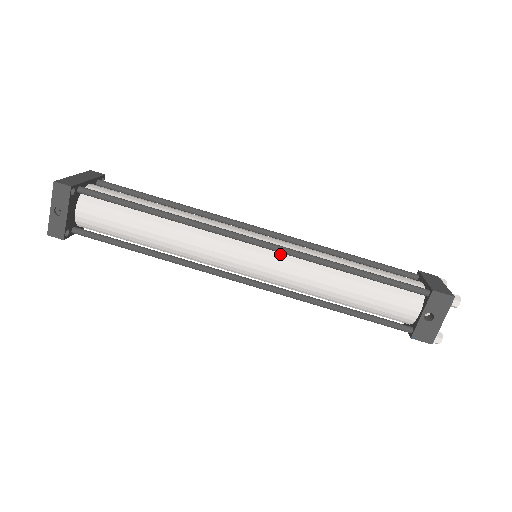
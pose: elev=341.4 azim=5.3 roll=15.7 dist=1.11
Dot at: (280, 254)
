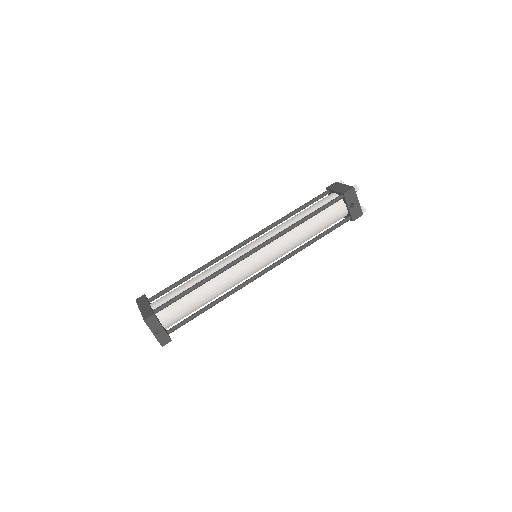
Dot at: (268, 245)
